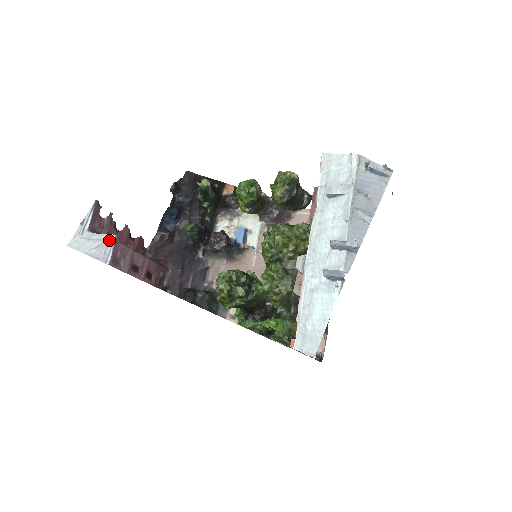
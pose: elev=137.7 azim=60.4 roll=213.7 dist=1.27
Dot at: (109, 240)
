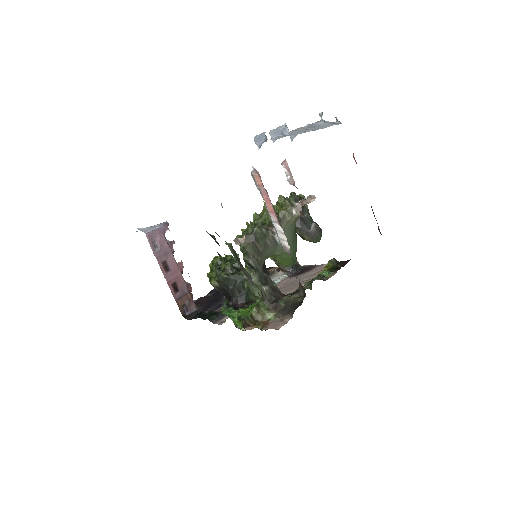
Dot at: (157, 226)
